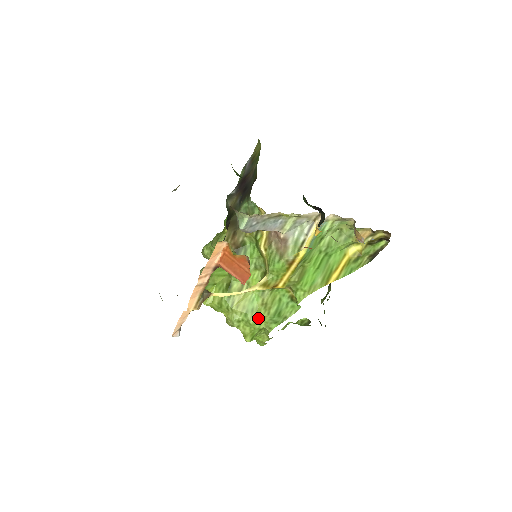
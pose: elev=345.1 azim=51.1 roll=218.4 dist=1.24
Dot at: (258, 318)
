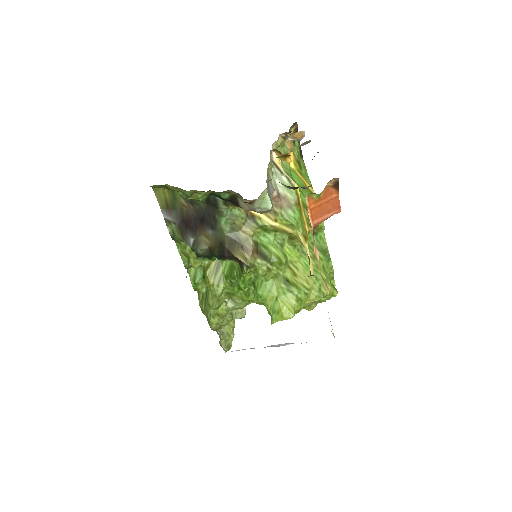
Dot at: (323, 270)
